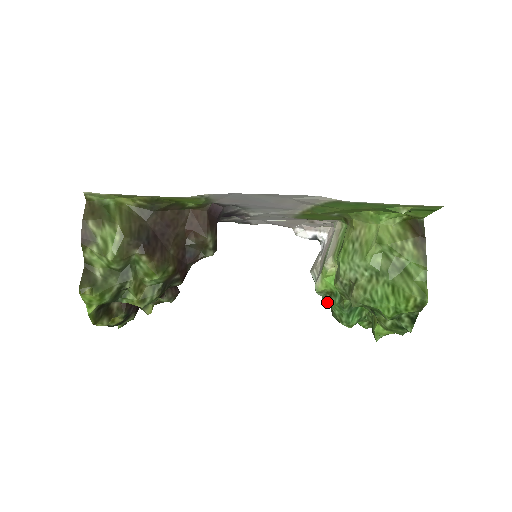
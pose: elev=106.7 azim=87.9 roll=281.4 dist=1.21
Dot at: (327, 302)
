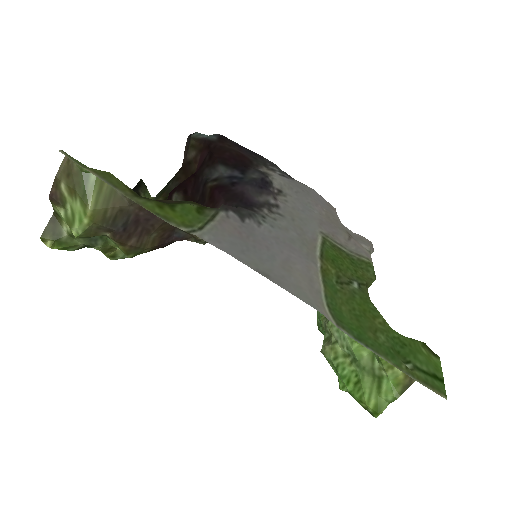
Dot at: occluded
